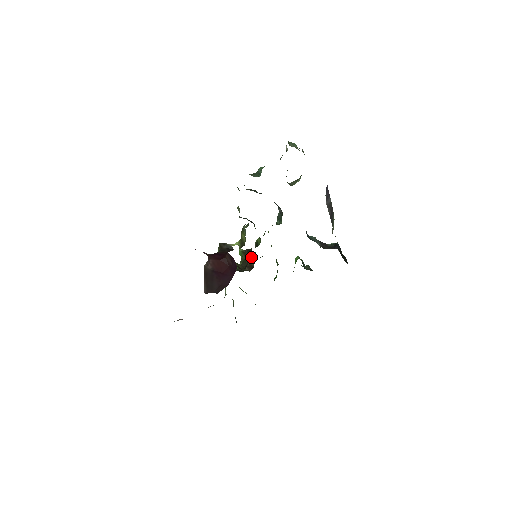
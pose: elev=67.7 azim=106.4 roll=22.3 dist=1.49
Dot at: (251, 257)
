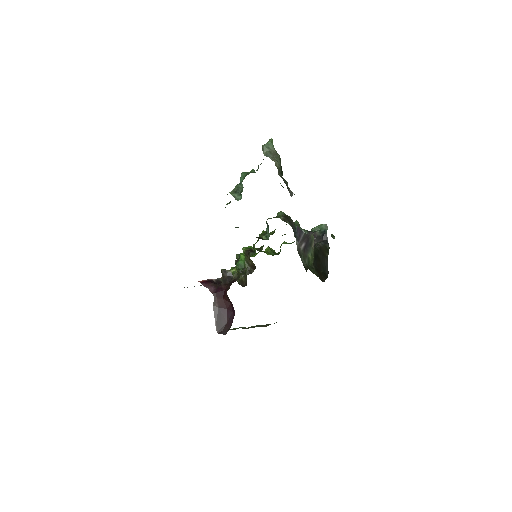
Dot at: (251, 261)
